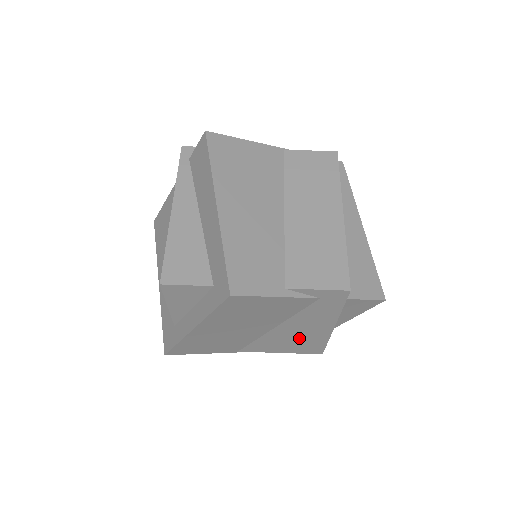
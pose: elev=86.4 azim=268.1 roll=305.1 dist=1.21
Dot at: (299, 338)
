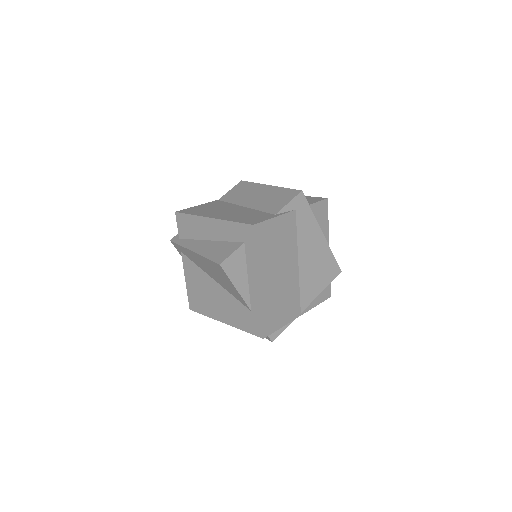
Dot at: (317, 263)
